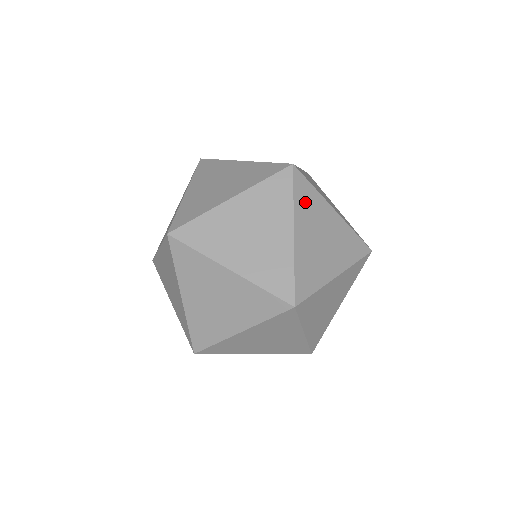
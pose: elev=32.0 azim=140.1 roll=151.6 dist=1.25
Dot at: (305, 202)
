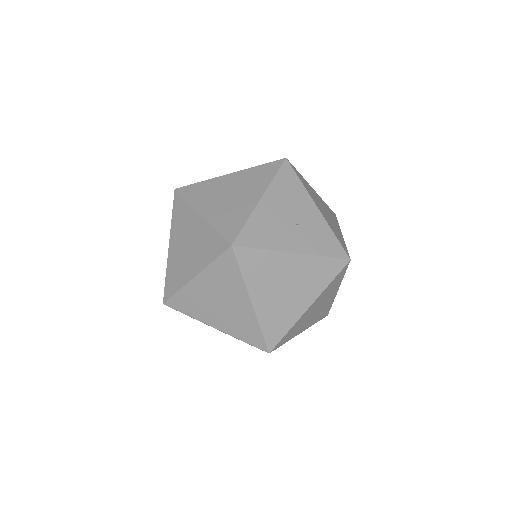
Dot at: (222, 273)
